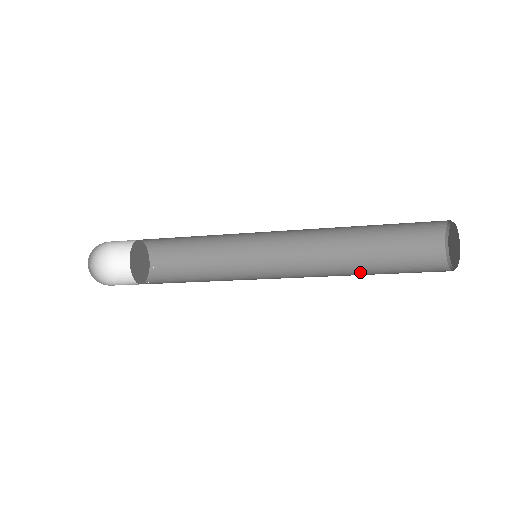
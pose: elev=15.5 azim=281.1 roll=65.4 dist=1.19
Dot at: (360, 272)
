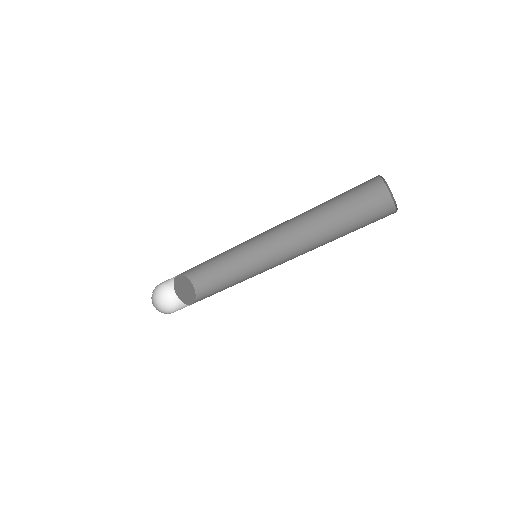
Dot at: (332, 235)
